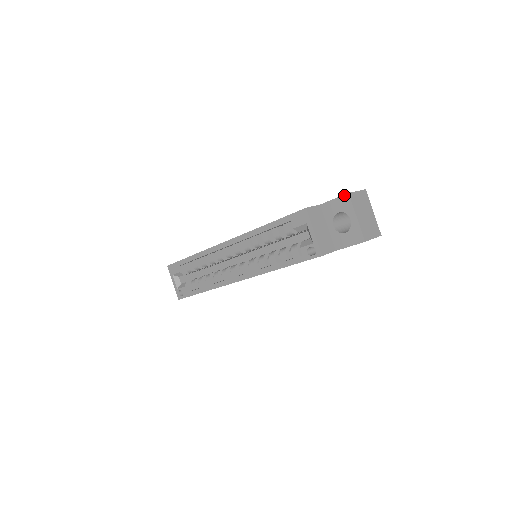
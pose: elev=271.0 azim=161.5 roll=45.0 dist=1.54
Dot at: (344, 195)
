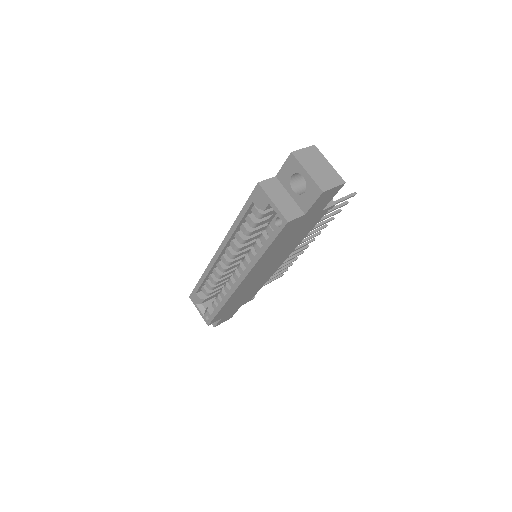
Dot at: (289, 156)
